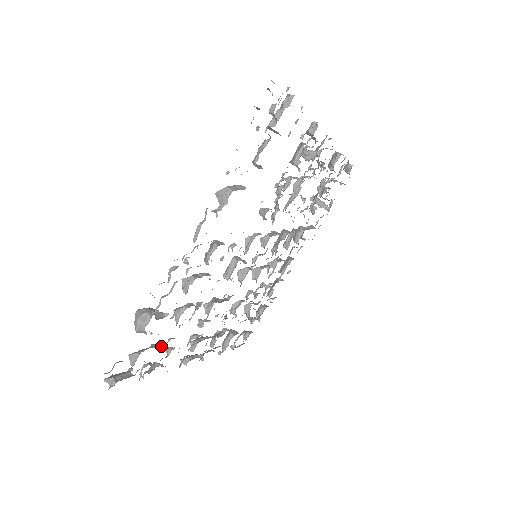
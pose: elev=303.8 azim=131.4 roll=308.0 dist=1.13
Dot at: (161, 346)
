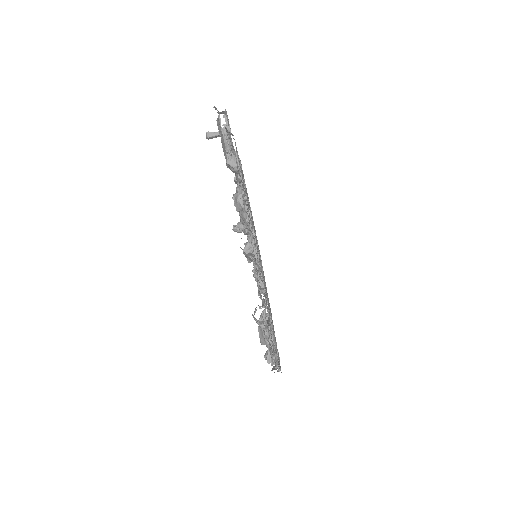
Dot at: occluded
